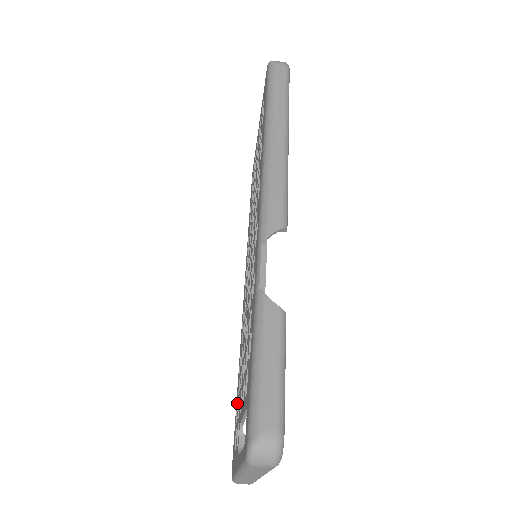
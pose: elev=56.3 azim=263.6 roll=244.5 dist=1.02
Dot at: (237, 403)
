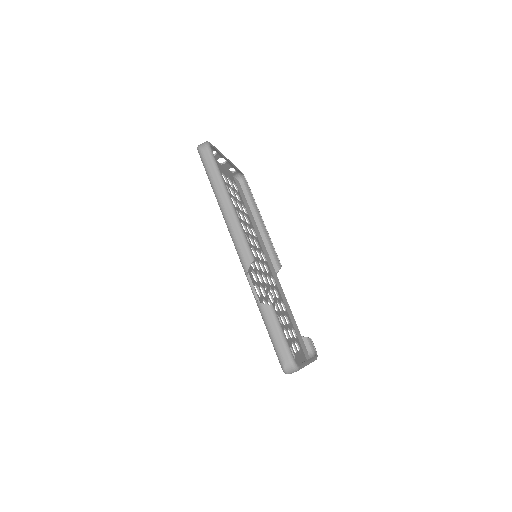
Dot at: occluded
